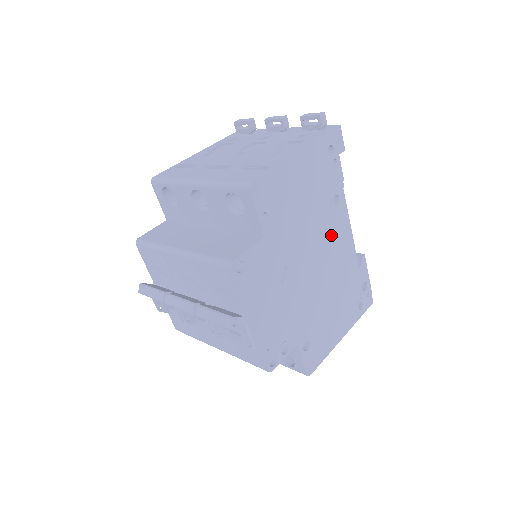
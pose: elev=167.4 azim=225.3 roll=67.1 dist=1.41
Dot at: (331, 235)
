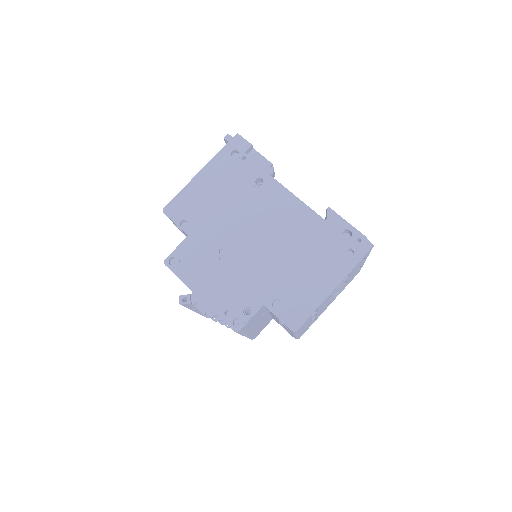
Dot at: (267, 209)
